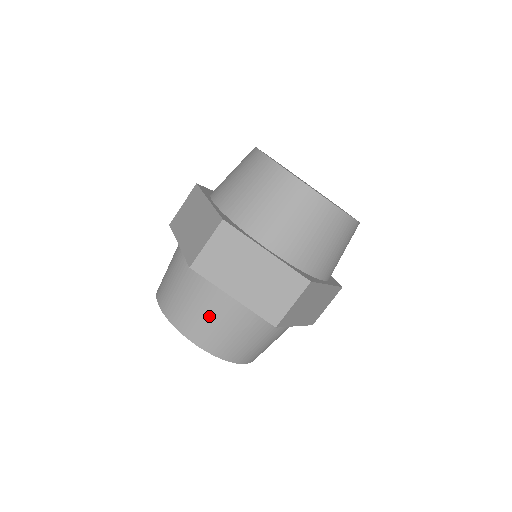
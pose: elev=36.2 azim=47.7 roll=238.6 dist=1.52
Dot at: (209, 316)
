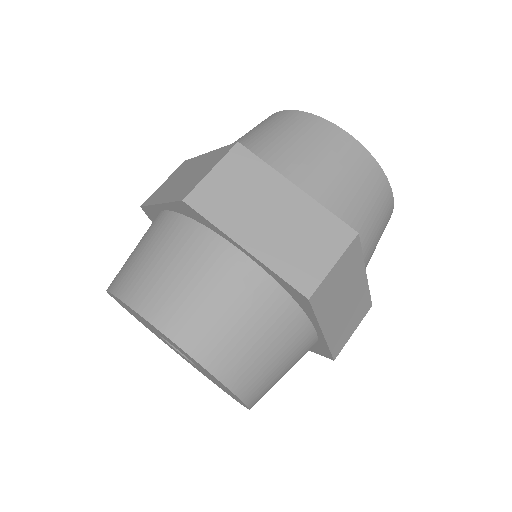
Dot at: (200, 287)
